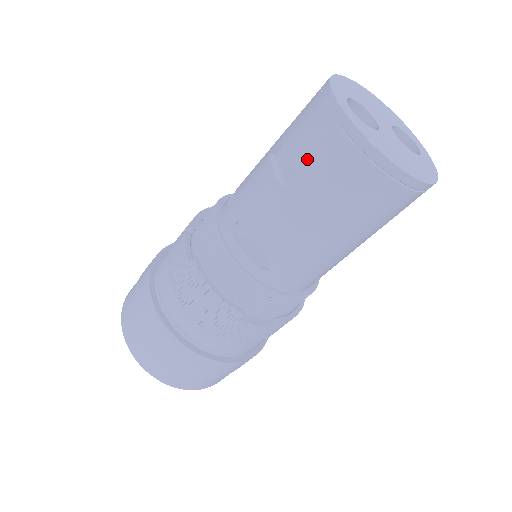
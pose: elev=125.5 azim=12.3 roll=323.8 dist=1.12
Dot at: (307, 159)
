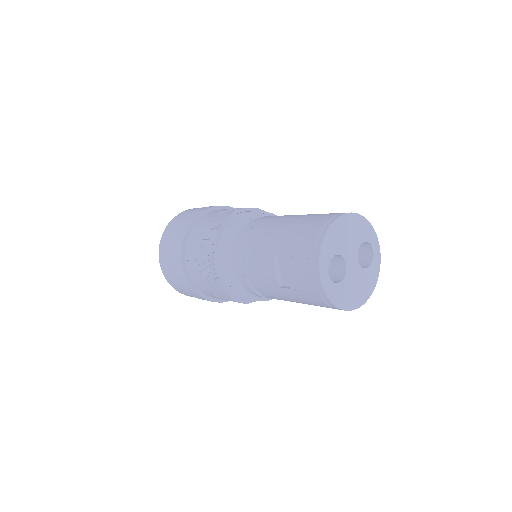
Dot at: (298, 289)
